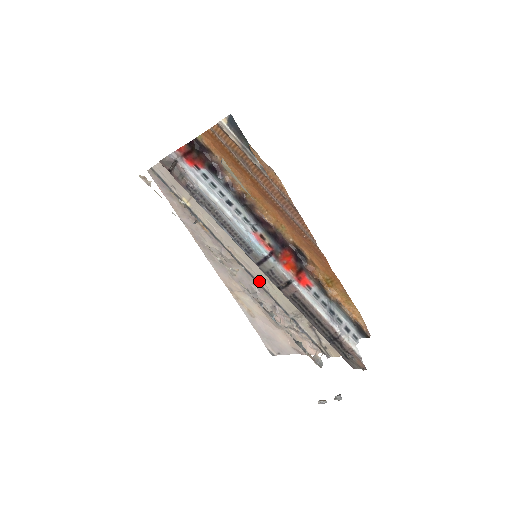
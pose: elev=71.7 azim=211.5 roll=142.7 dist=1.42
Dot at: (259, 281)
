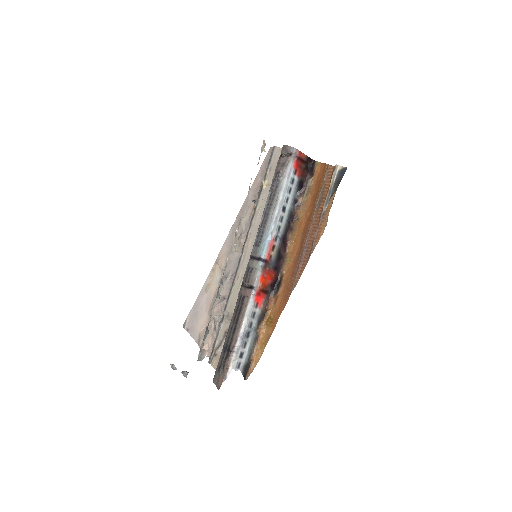
Dot at: (238, 272)
